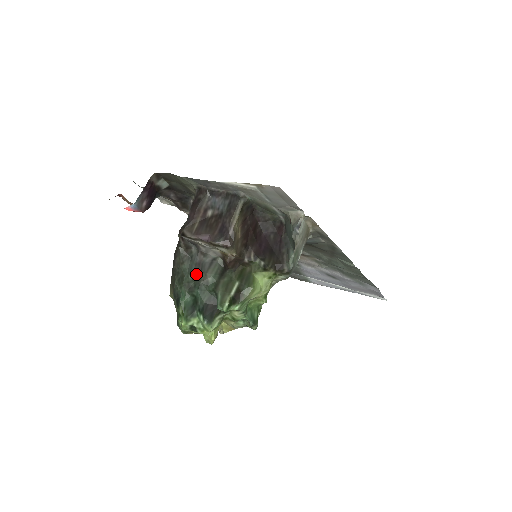
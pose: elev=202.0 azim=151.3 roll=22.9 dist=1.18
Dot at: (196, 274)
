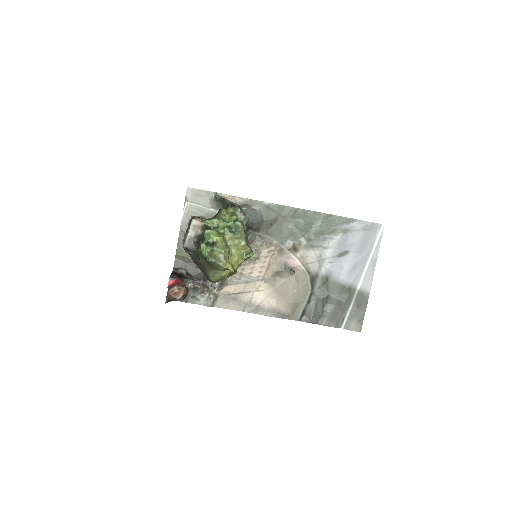
Dot at: (197, 241)
